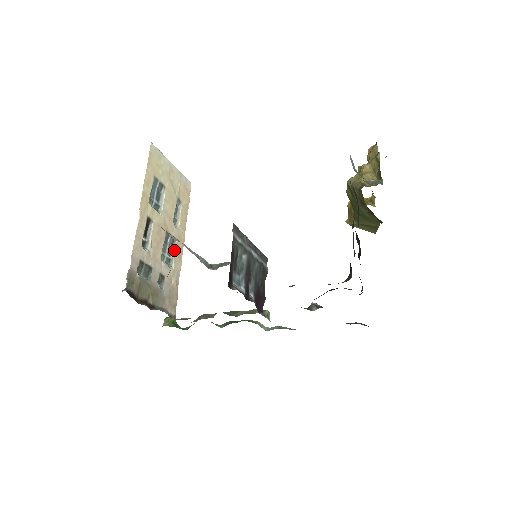
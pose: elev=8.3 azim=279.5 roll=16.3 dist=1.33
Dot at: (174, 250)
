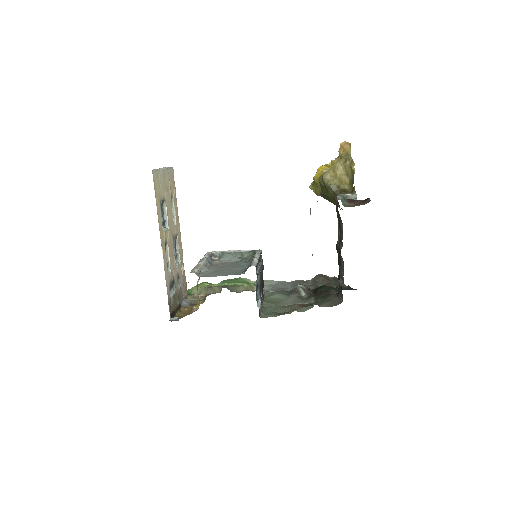
Dot at: (177, 245)
